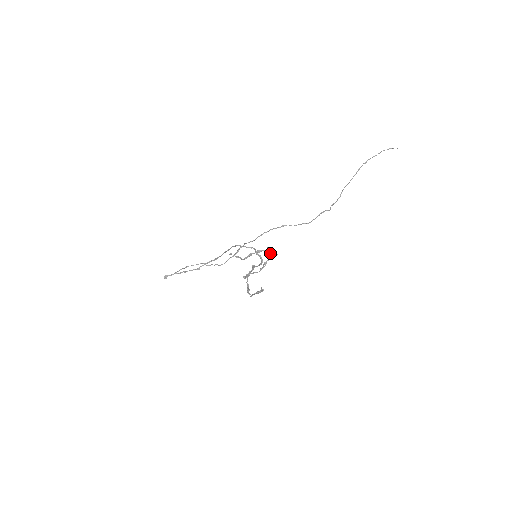
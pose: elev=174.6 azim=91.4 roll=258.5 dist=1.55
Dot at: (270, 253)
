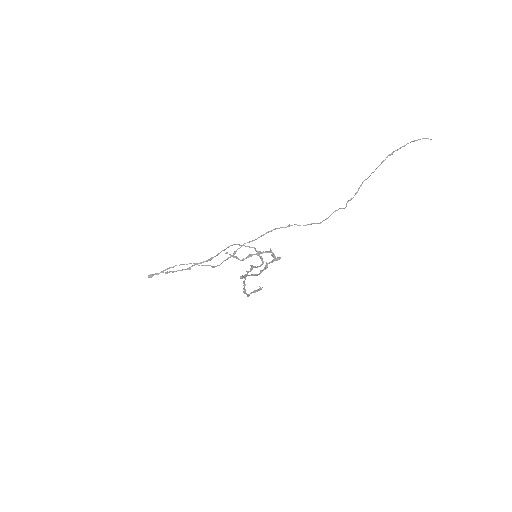
Dot at: (273, 255)
